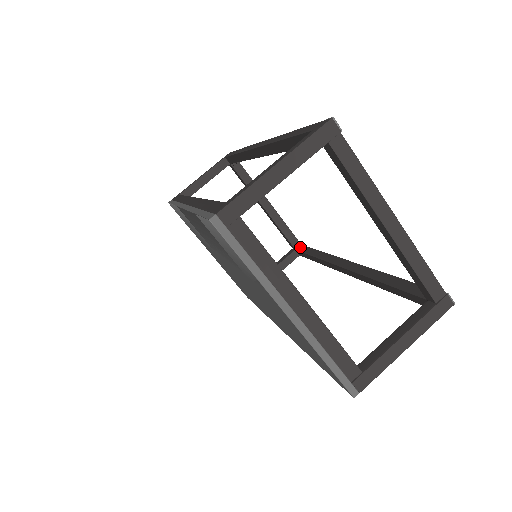
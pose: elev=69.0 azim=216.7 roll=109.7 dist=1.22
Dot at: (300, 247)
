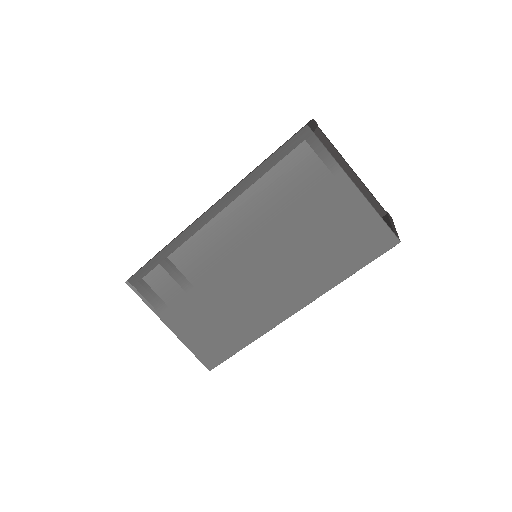
Dot at: occluded
